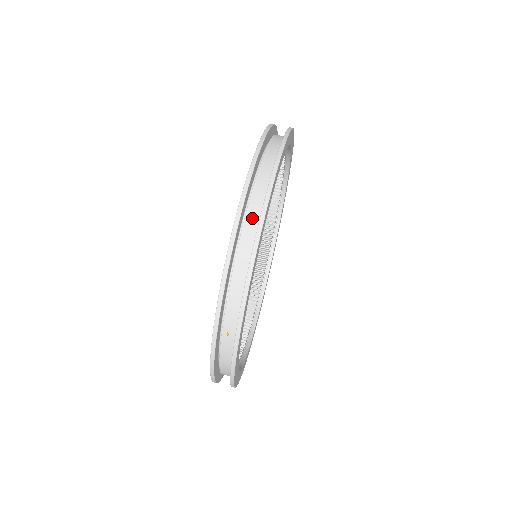
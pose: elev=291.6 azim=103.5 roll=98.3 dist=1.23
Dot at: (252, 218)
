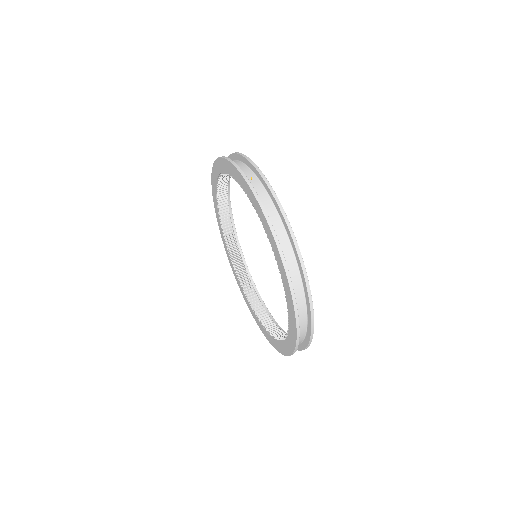
Dot at: occluded
